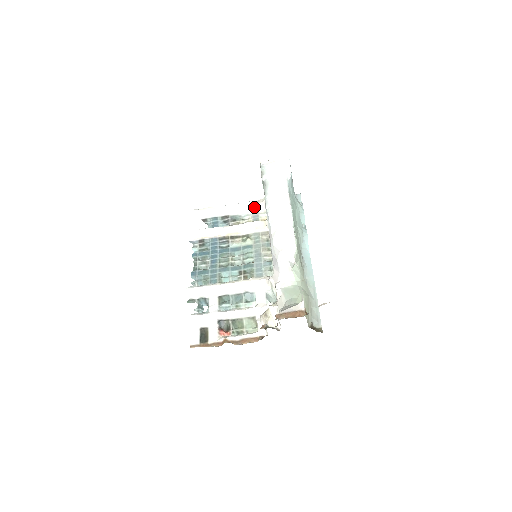
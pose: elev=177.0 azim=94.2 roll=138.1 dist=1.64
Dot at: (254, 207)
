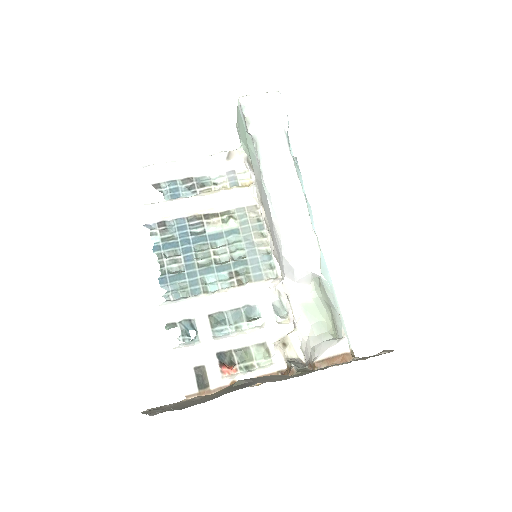
Dot at: (228, 163)
